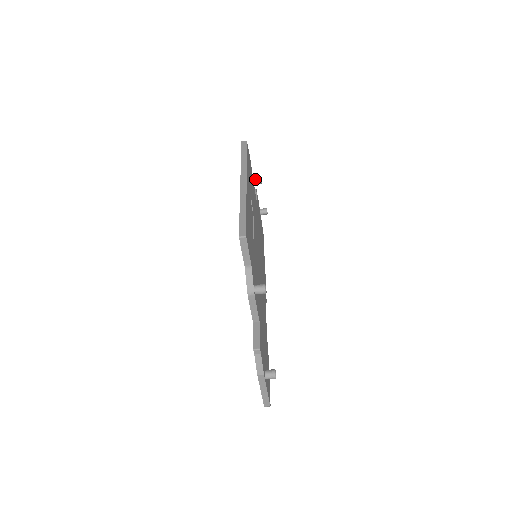
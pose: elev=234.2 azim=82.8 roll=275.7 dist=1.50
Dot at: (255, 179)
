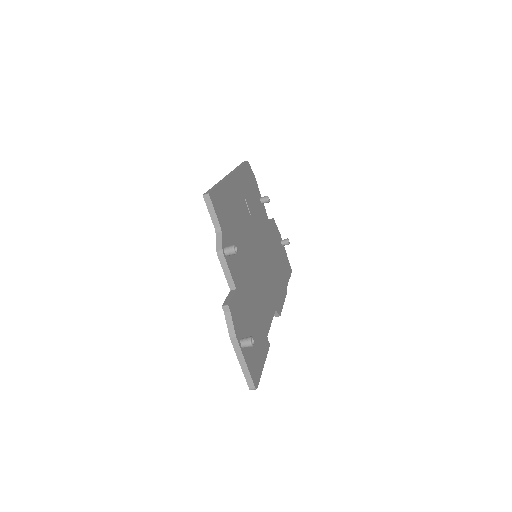
Dot at: (262, 198)
